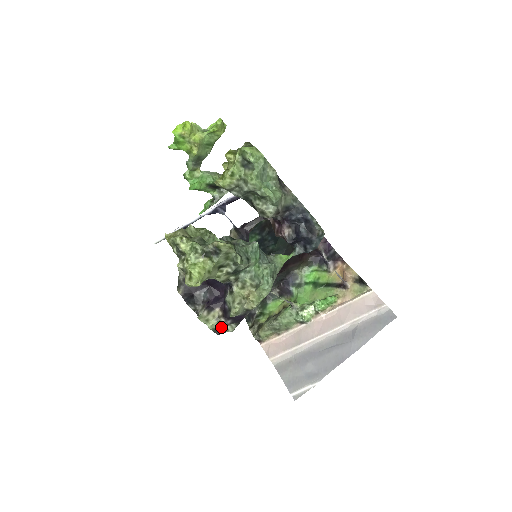
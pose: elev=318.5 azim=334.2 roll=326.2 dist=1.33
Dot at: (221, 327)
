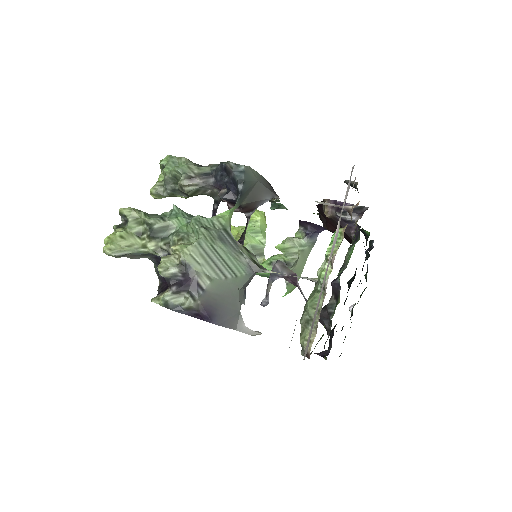
Dot at: (170, 299)
